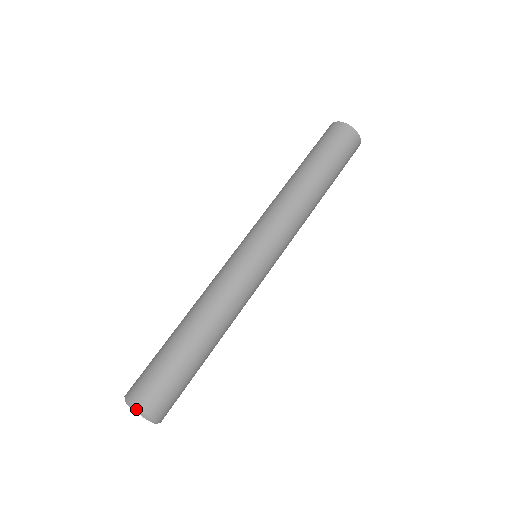
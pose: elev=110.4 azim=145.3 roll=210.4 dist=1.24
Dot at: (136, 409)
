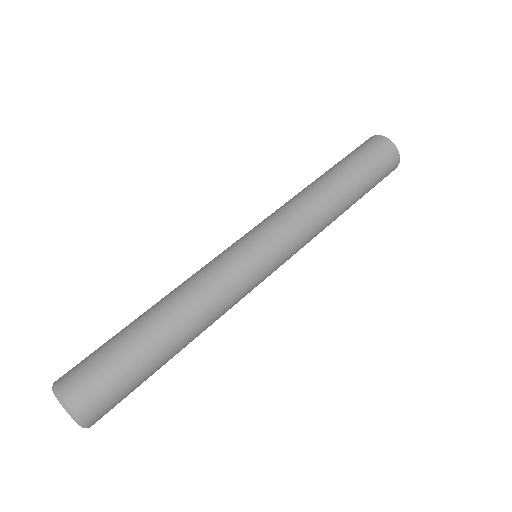
Dot at: (53, 385)
